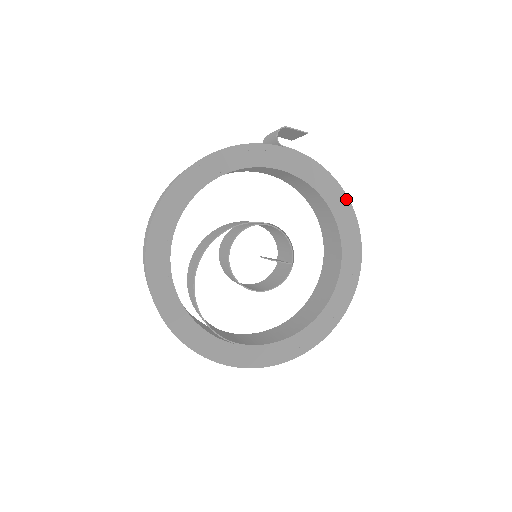
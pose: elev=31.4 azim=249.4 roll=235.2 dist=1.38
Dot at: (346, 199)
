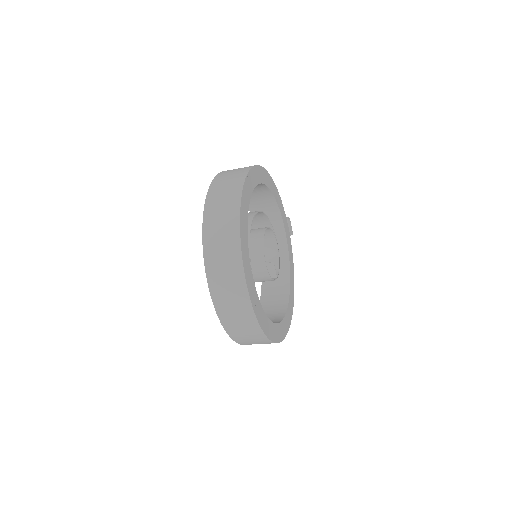
Dot at: occluded
